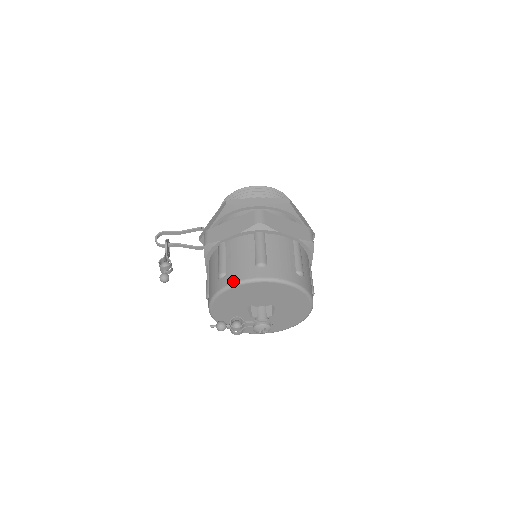
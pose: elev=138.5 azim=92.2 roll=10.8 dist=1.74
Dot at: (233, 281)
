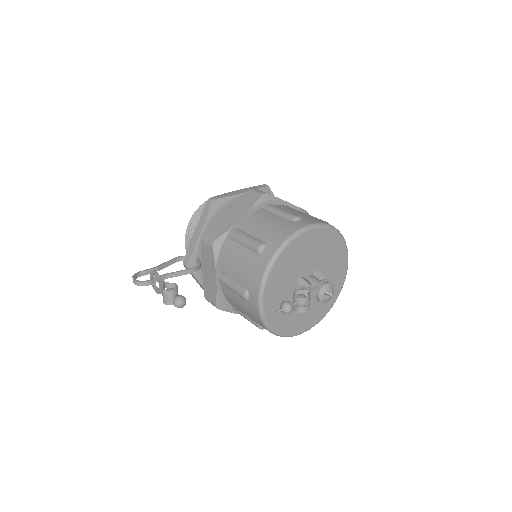
Dot at: (282, 240)
